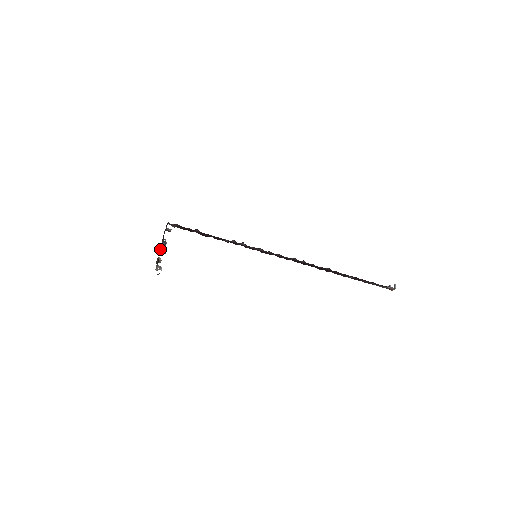
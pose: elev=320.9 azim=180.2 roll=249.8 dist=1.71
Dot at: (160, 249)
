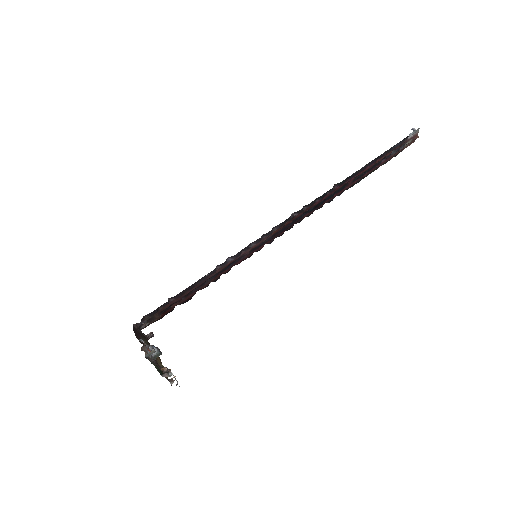
Dot at: (158, 361)
